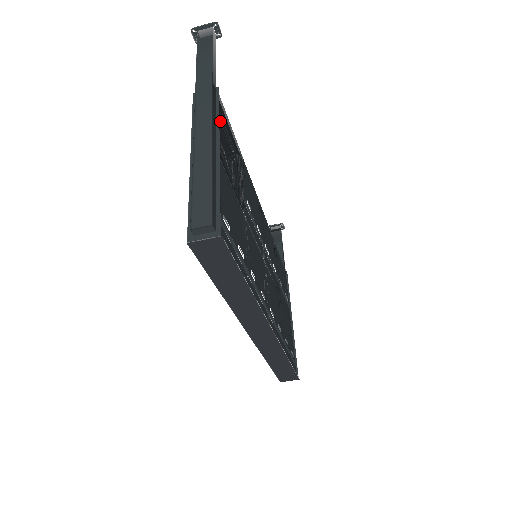
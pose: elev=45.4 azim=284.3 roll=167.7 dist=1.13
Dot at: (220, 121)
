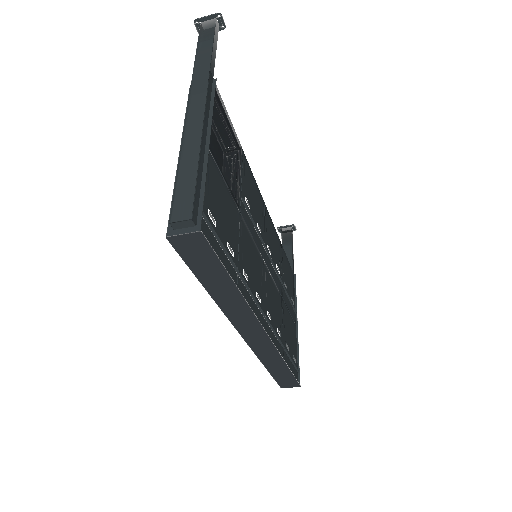
Dot at: (215, 113)
